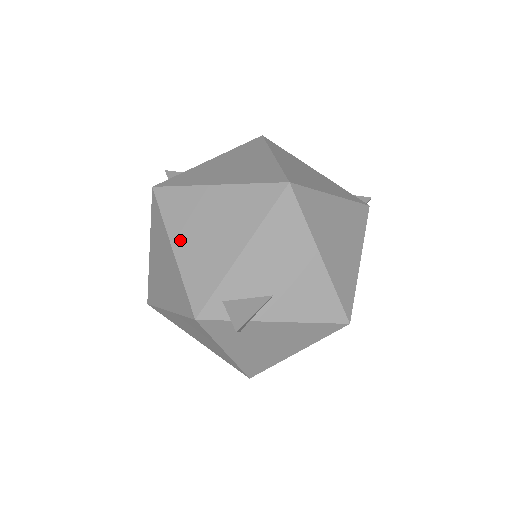
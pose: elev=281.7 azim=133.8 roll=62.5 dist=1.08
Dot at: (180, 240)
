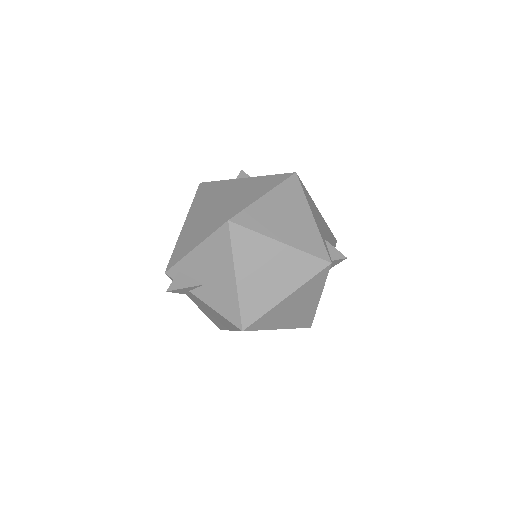
Dot at: (187, 224)
